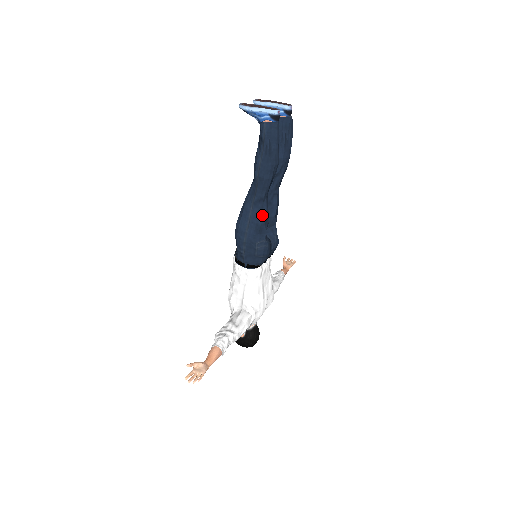
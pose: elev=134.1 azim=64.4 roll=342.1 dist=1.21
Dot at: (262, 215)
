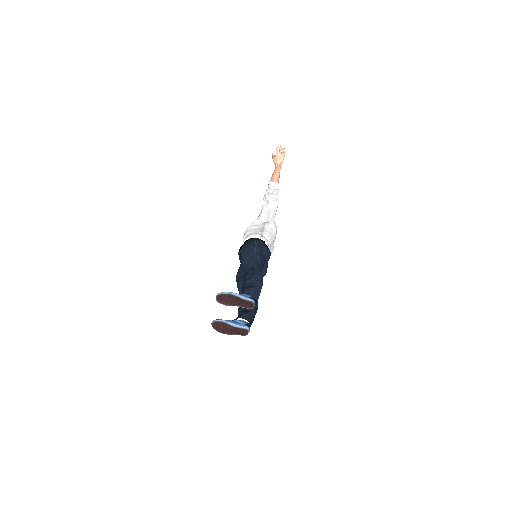
Dot at: occluded
